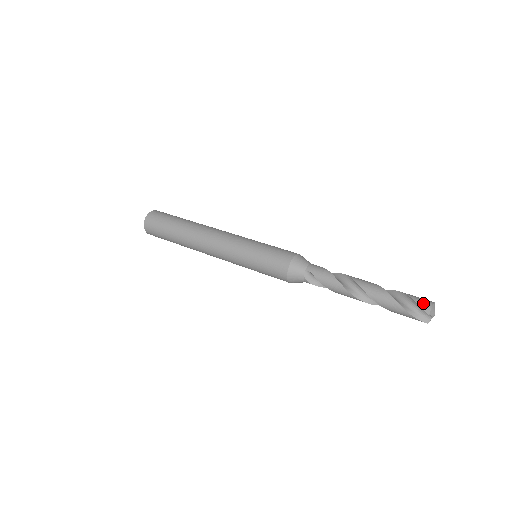
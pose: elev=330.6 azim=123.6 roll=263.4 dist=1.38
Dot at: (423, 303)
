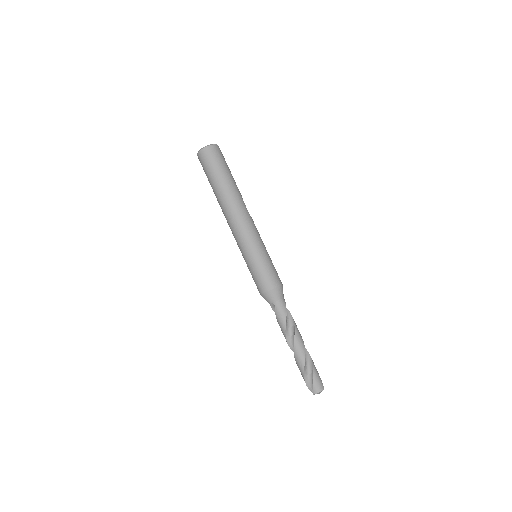
Dot at: (316, 387)
